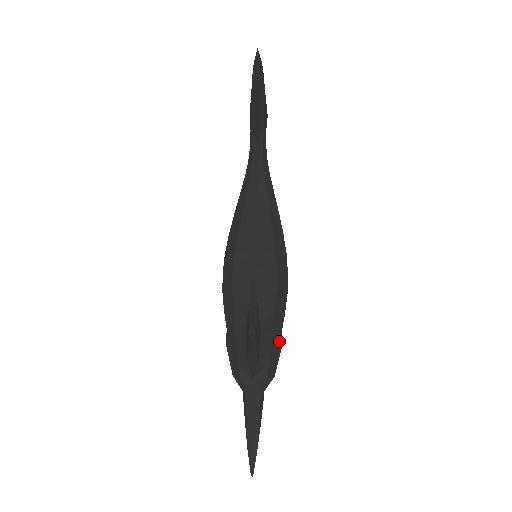
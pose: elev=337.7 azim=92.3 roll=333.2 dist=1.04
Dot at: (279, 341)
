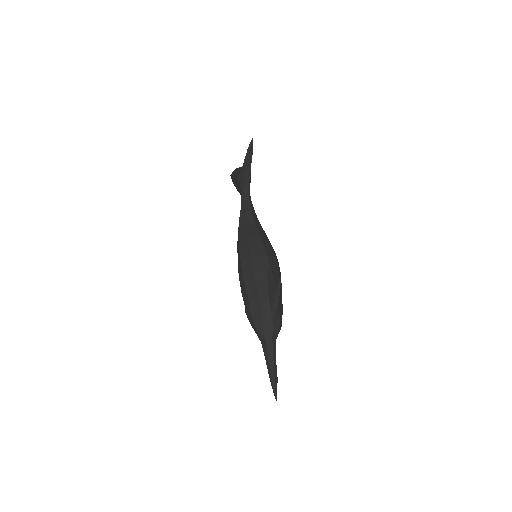
Dot at: (282, 304)
